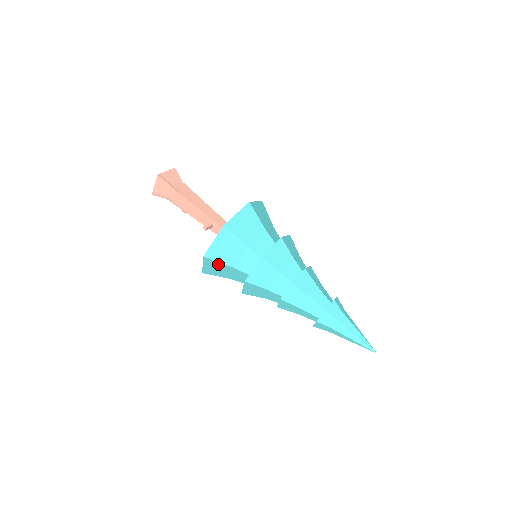
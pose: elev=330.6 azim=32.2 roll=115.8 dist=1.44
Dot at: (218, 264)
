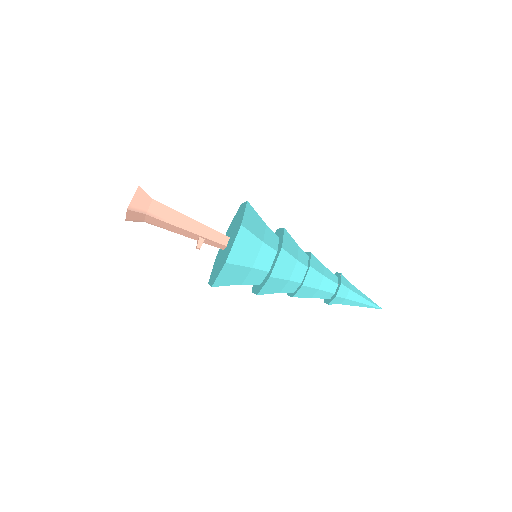
Dot at: (226, 285)
